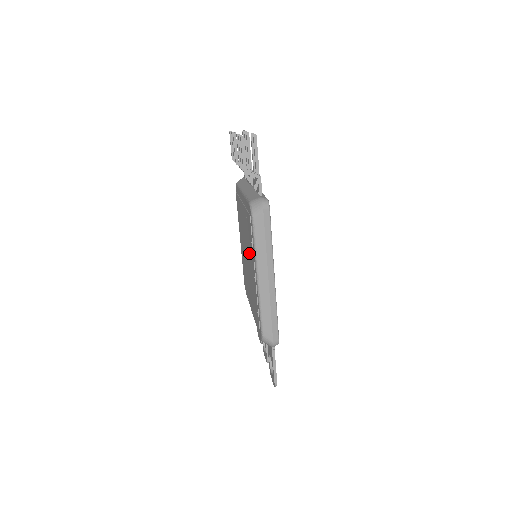
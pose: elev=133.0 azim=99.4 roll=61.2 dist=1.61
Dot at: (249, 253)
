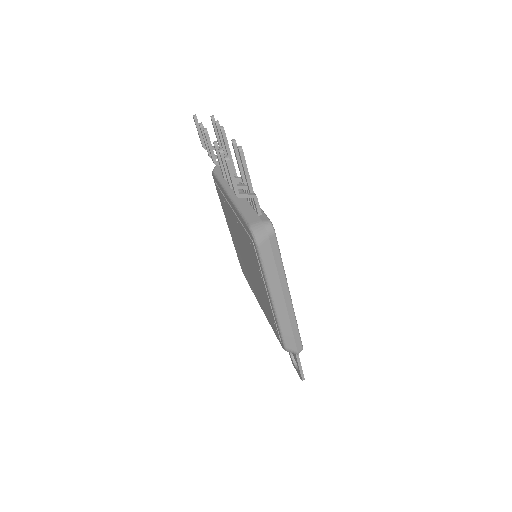
Dot at: (253, 266)
